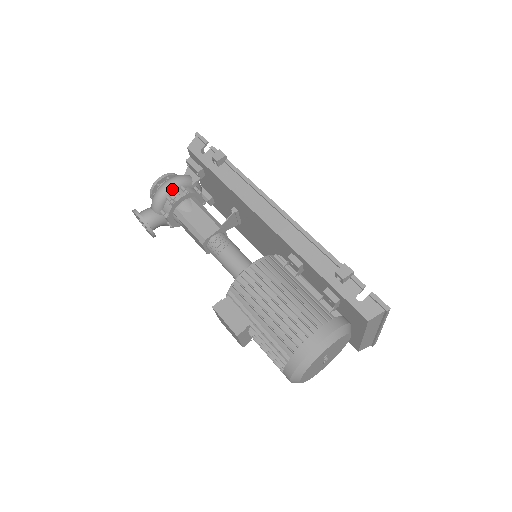
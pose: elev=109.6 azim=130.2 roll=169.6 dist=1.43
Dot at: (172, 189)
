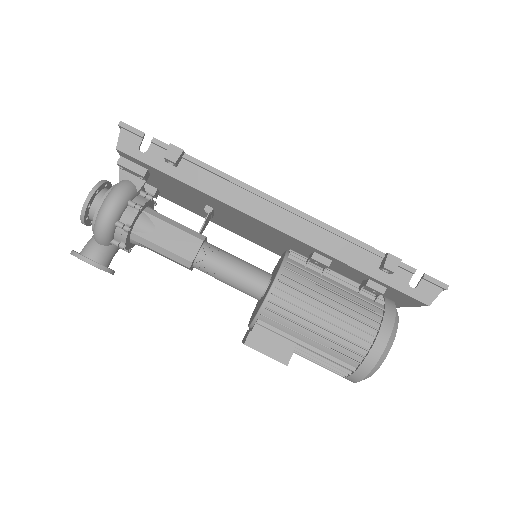
Dot at: (118, 211)
